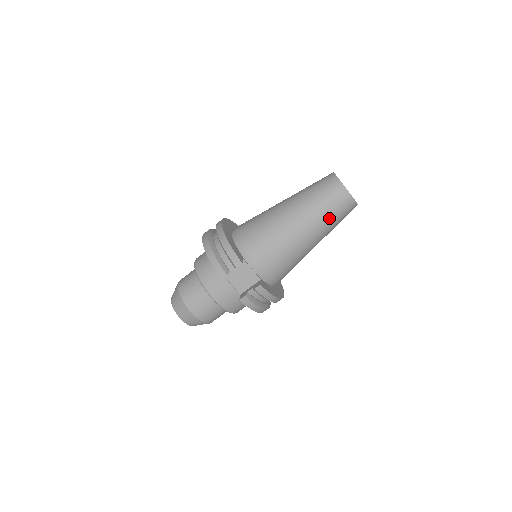
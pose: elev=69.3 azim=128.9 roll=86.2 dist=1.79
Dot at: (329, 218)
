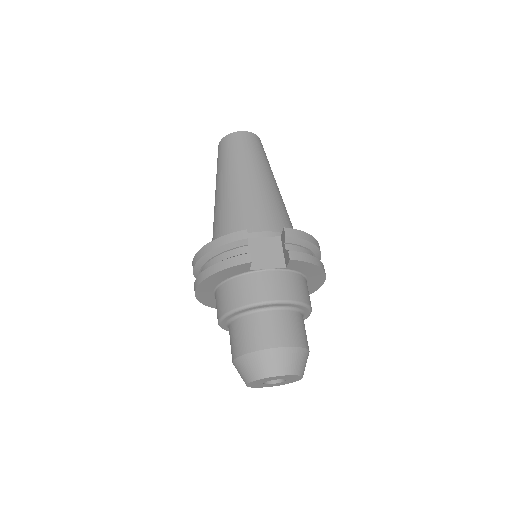
Dot at: (256, 156)
